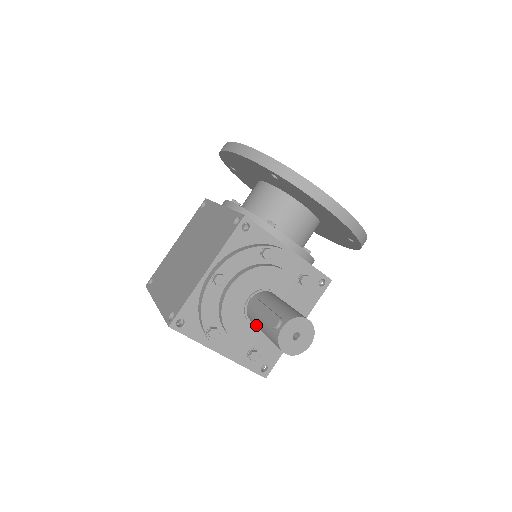
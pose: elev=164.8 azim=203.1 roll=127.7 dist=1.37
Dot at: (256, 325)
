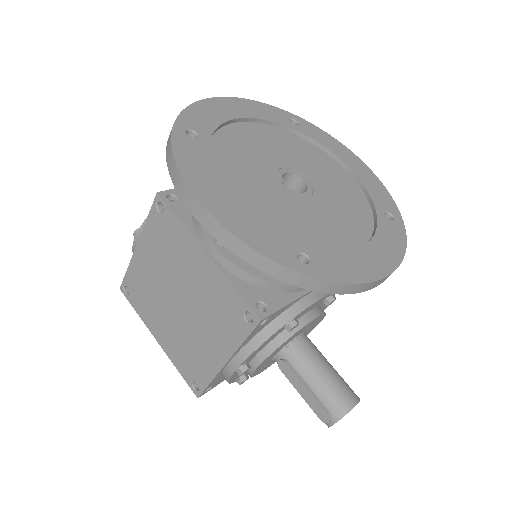
Dot at: occluded
